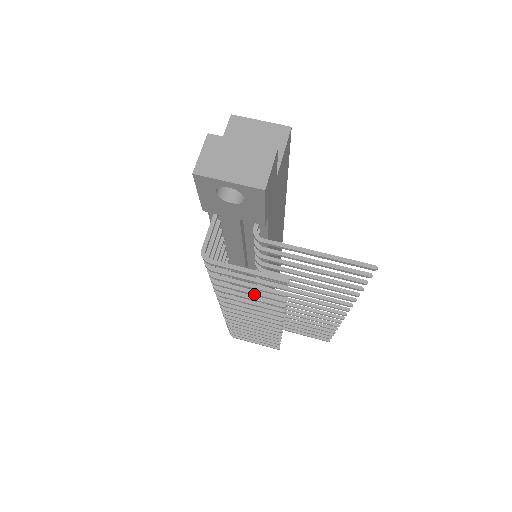
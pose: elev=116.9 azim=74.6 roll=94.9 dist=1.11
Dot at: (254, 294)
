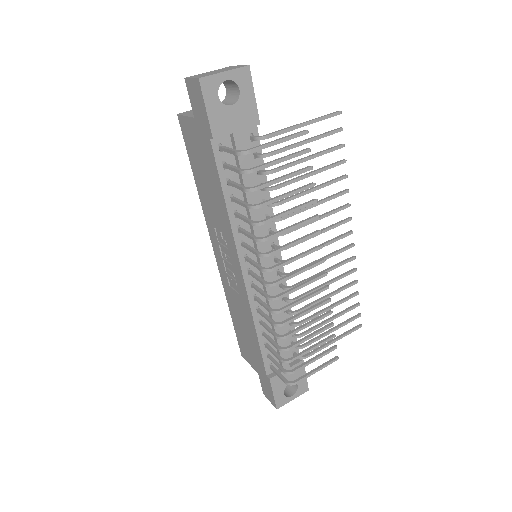
Dot at: (291, 193)
